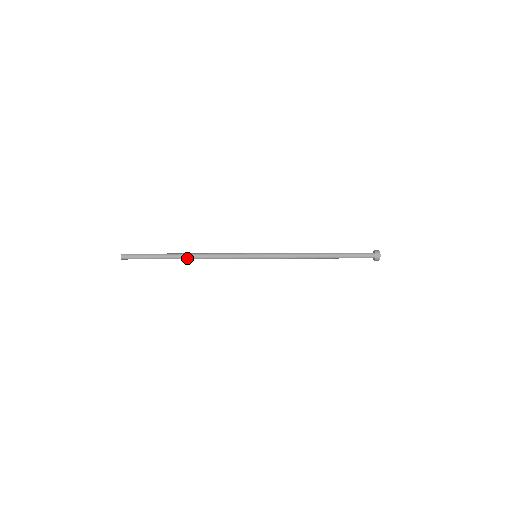
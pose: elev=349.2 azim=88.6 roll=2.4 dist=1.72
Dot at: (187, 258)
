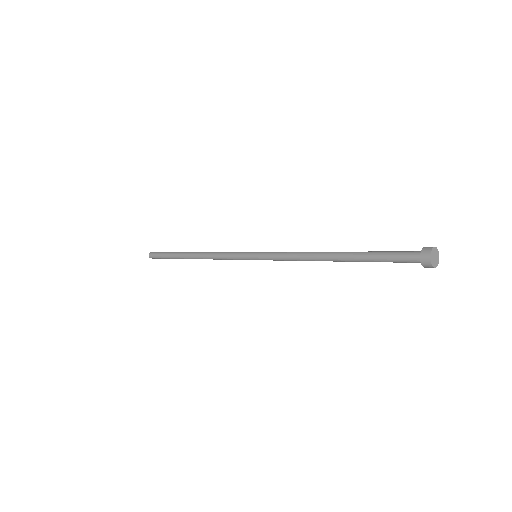
Dot at: (193, 255)
